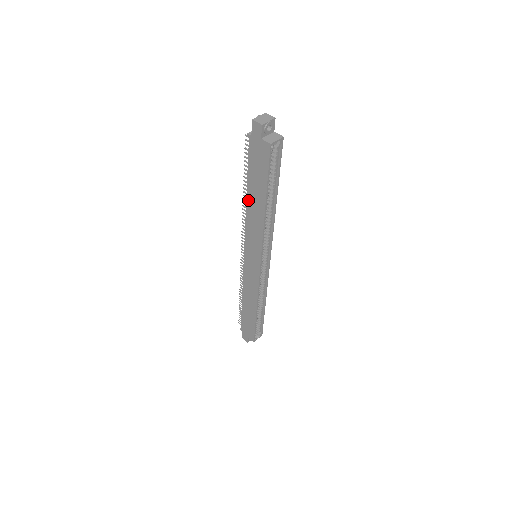
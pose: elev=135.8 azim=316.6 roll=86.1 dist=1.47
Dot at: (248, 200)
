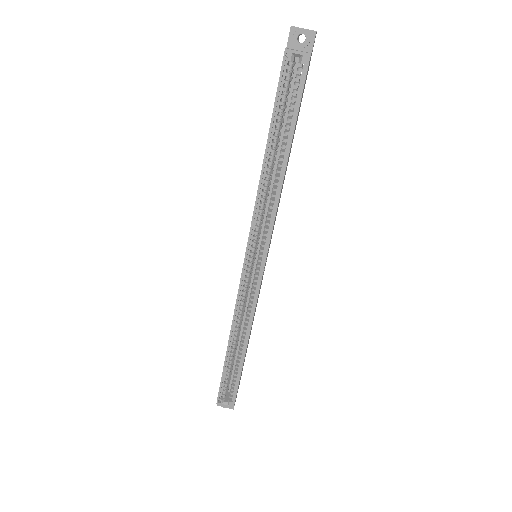
Dot at: occluded
